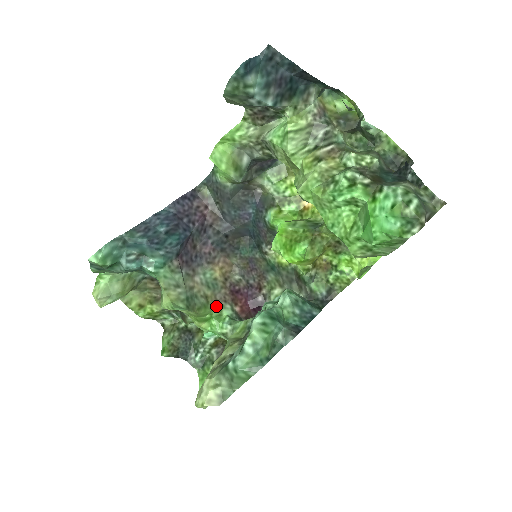
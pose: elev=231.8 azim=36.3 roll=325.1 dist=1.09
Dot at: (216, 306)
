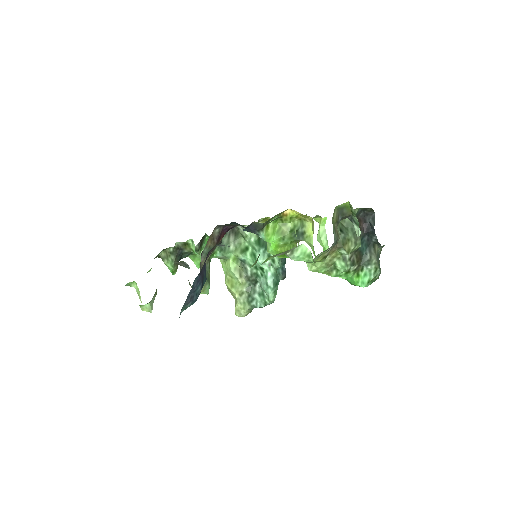
Dot at: (211, 254)
